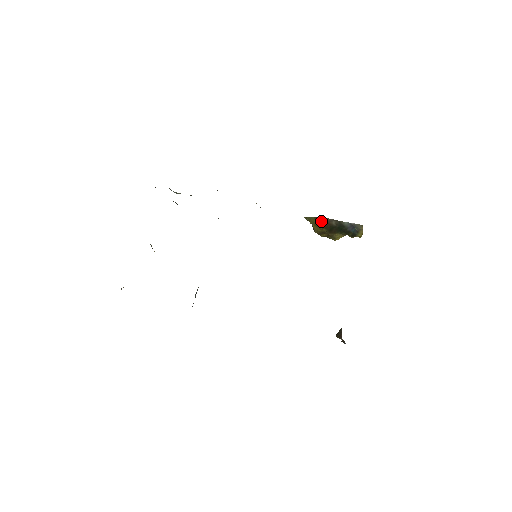
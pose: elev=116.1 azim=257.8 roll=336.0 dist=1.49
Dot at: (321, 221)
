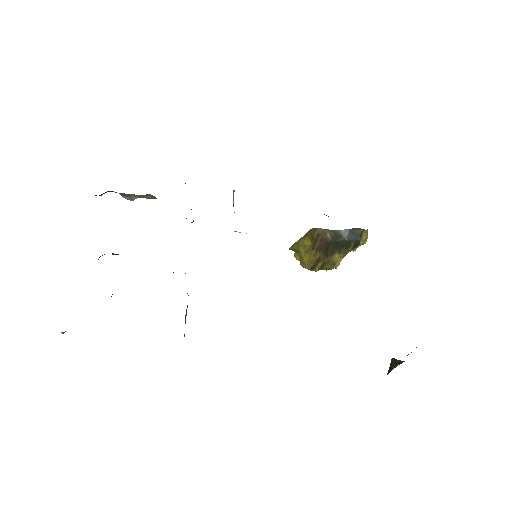
Dot at: (313, 237)
